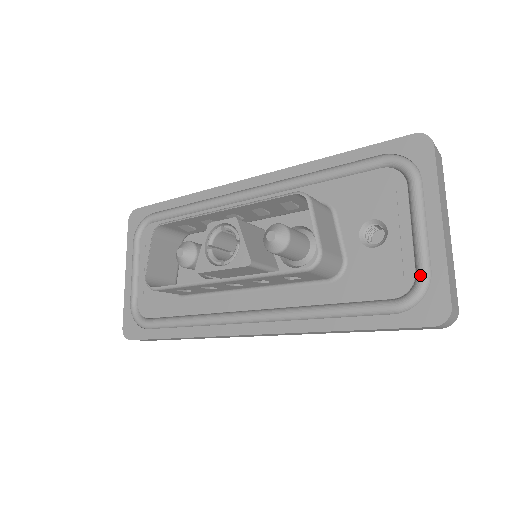
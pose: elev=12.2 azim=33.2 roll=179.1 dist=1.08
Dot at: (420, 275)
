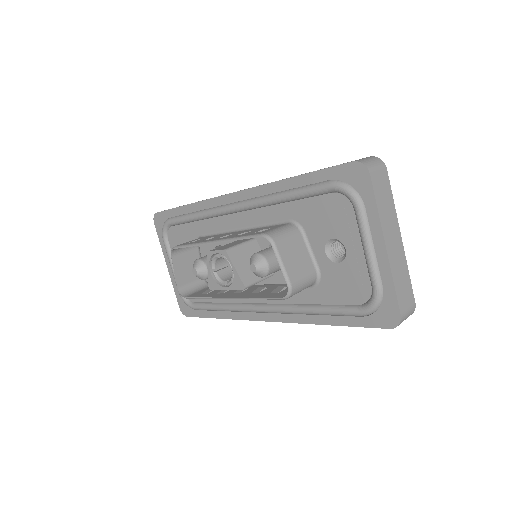
Dot at: (374, 291)
